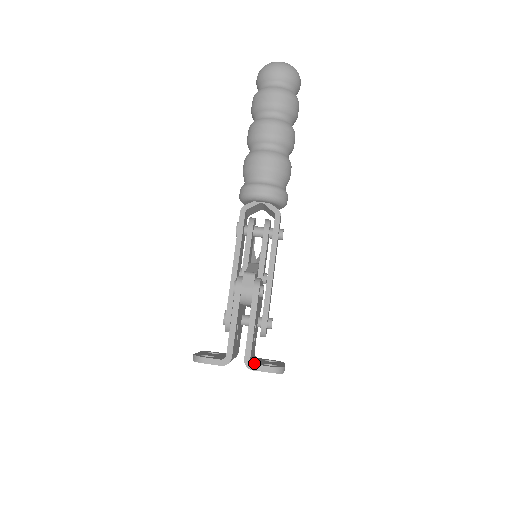
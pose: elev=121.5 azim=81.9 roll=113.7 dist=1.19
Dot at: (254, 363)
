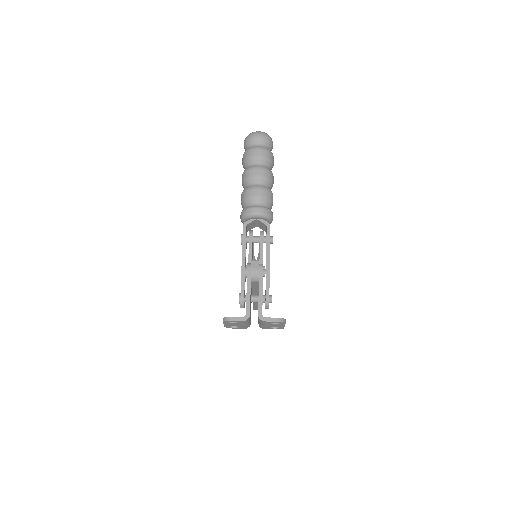
Dot at: (265, 318)
